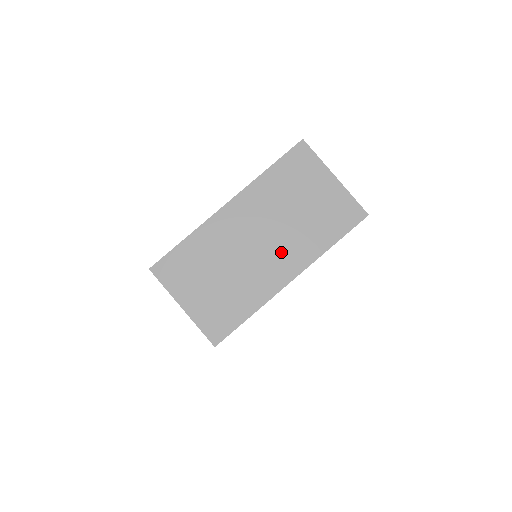
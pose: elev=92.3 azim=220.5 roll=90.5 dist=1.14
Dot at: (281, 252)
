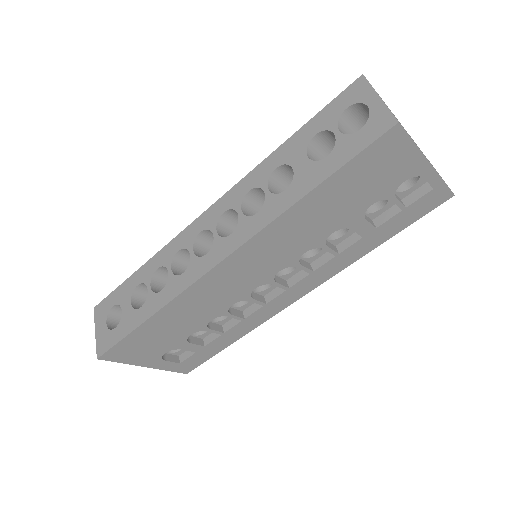
Dot at: (422, 152)
